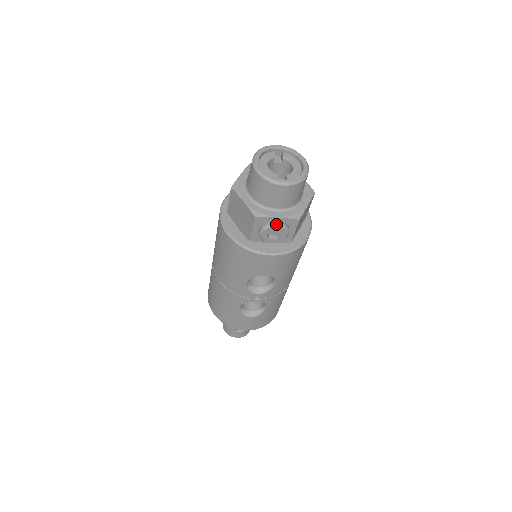
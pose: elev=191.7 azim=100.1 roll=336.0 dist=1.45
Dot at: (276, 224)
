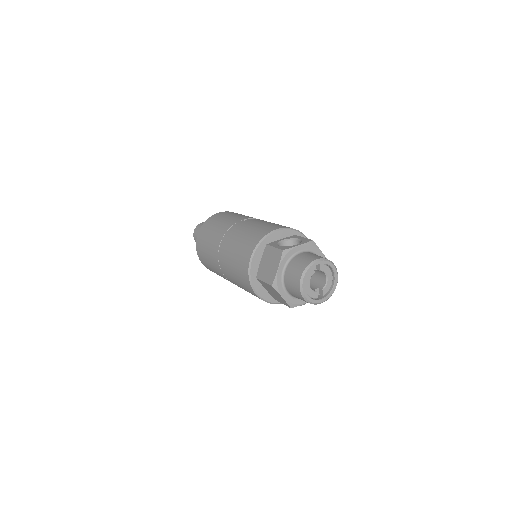
Dot at: (303, 304)
